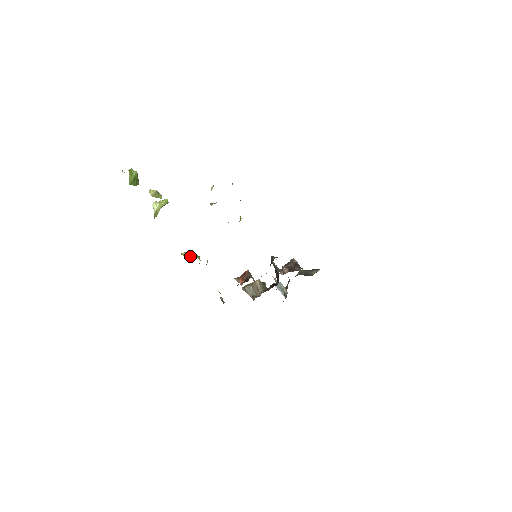
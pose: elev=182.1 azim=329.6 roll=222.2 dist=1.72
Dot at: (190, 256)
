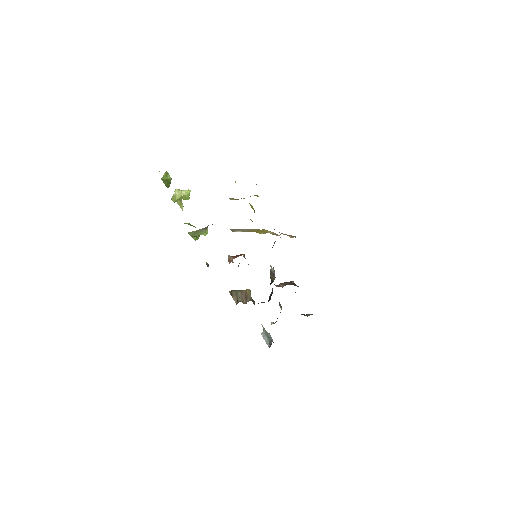
Dot at: occluded
